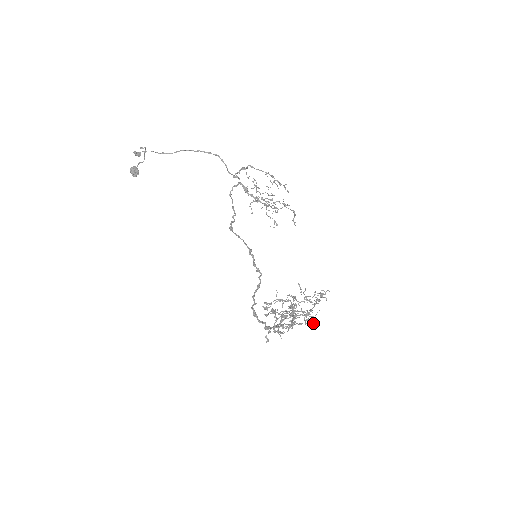
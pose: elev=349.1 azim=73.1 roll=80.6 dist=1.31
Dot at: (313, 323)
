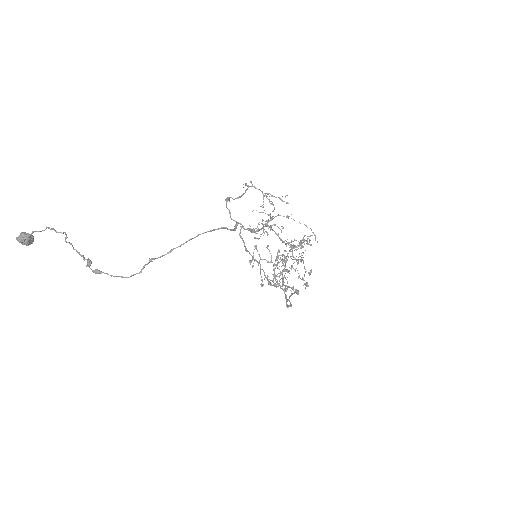
Dot at: occluded
